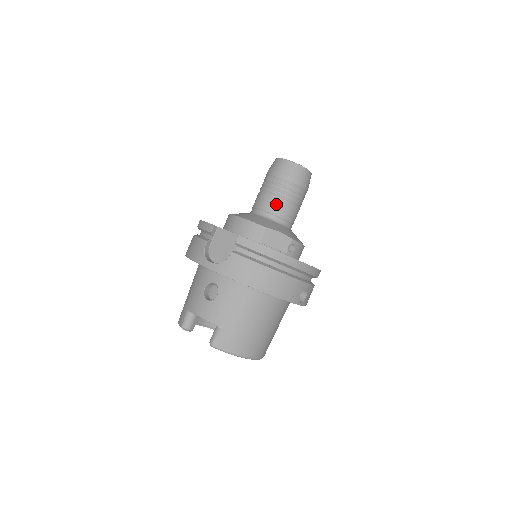
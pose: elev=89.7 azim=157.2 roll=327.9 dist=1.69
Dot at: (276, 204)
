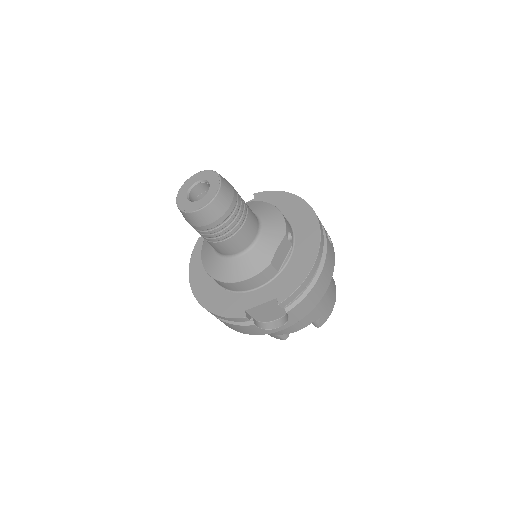
Dot at: (242, 237)
